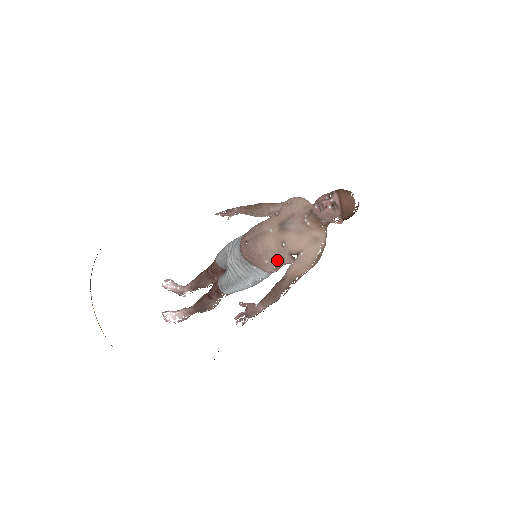
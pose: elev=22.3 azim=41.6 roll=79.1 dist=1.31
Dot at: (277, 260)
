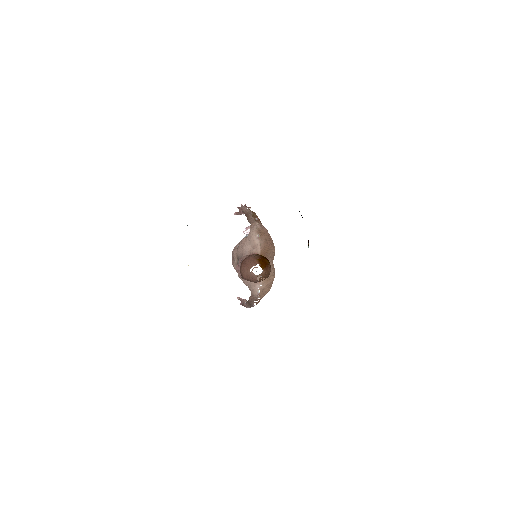
Dot at: occluded
